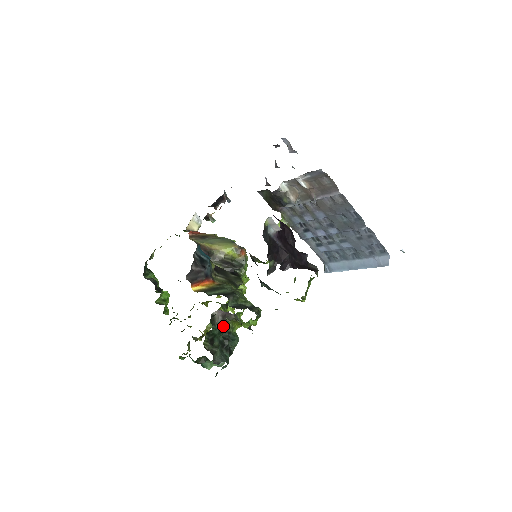
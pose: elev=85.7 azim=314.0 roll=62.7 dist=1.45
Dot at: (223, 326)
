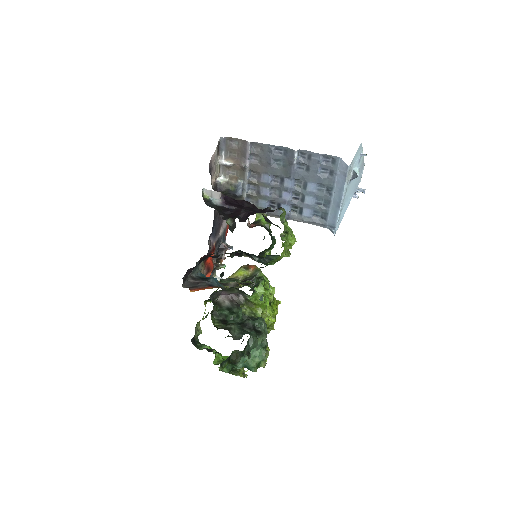
Dot at: (233, 308)
